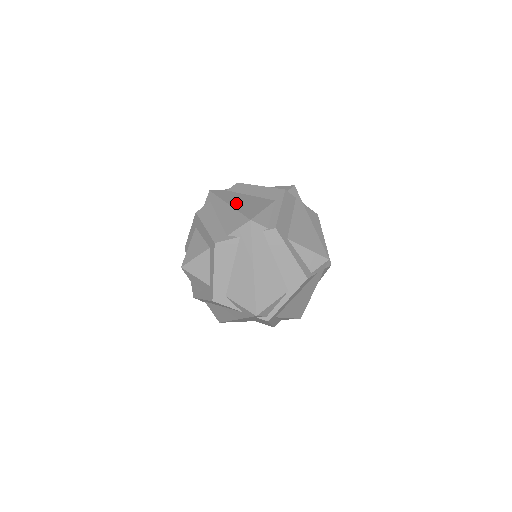
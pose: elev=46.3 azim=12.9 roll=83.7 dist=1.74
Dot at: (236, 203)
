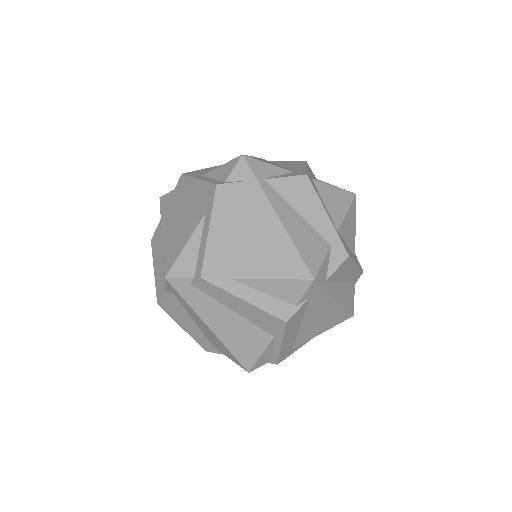
Dot at: (168, 230)
